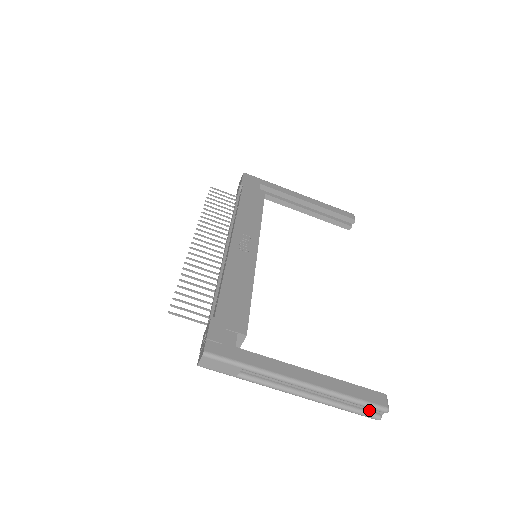
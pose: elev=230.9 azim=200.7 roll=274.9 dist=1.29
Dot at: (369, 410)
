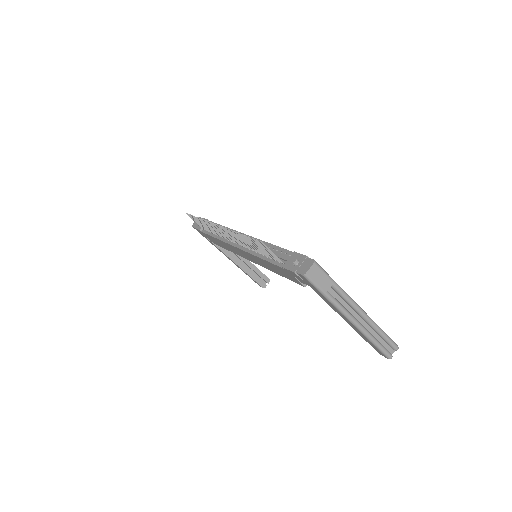
Dot at: (386, 349)
